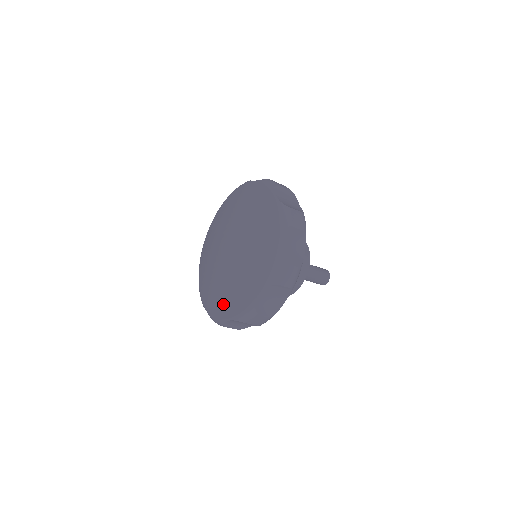
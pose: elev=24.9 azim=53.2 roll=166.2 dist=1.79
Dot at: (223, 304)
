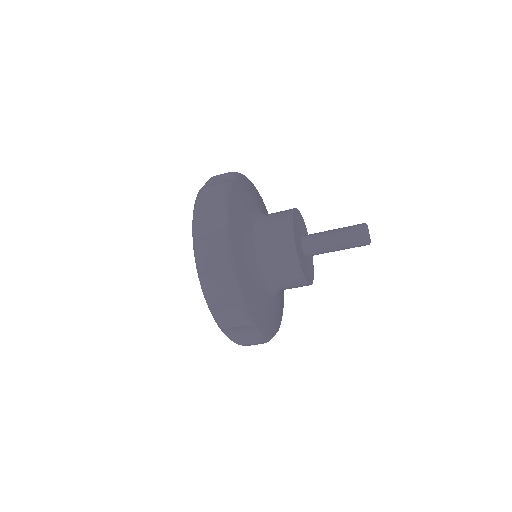
Dot at: occluded
